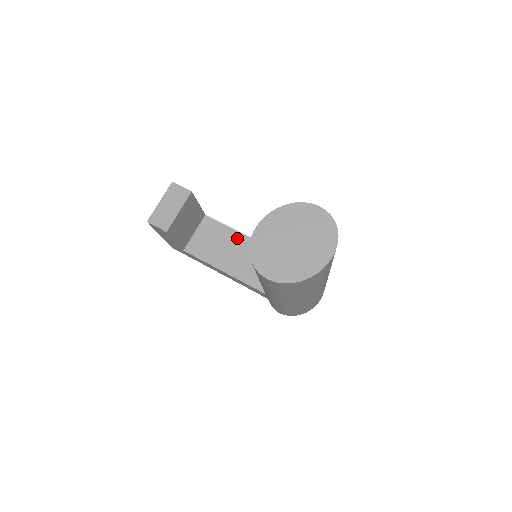
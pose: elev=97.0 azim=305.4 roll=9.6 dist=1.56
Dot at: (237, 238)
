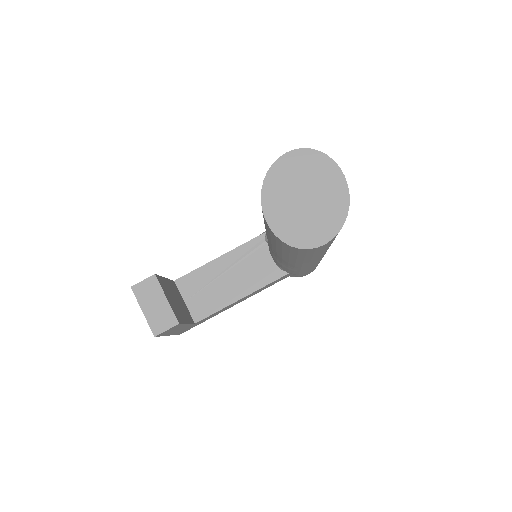
Dot at: (218, 266)
